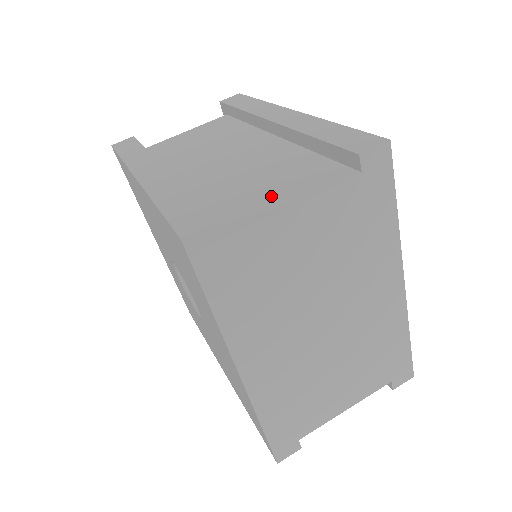
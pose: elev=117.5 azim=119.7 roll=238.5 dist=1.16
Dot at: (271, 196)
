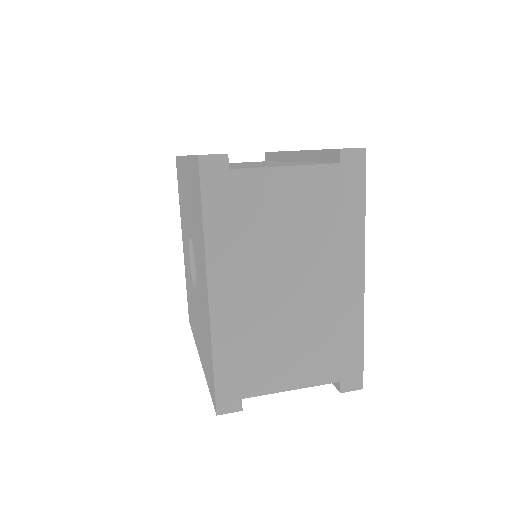
Dot at: occluded
